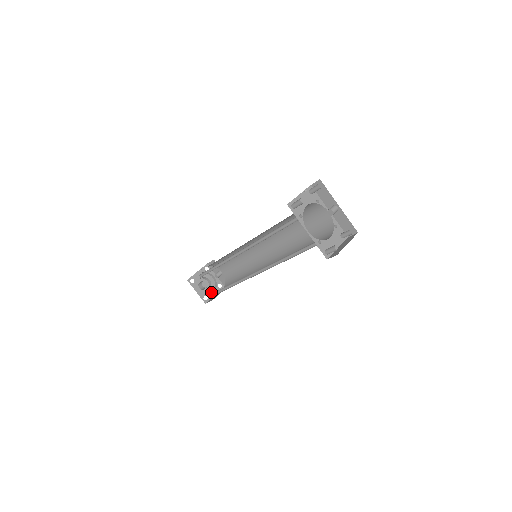
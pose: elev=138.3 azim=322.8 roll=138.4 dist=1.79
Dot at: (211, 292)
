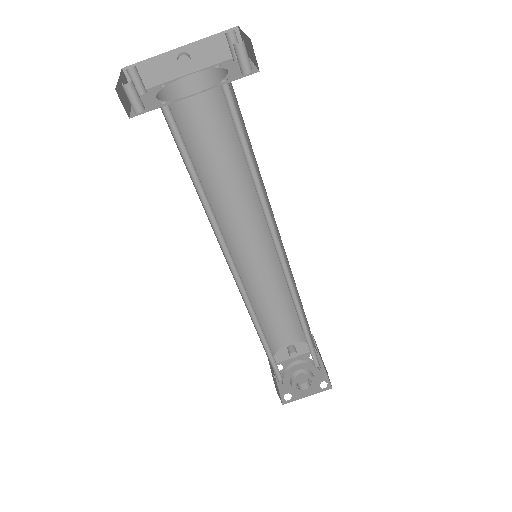
Dot at: (318, 374)
